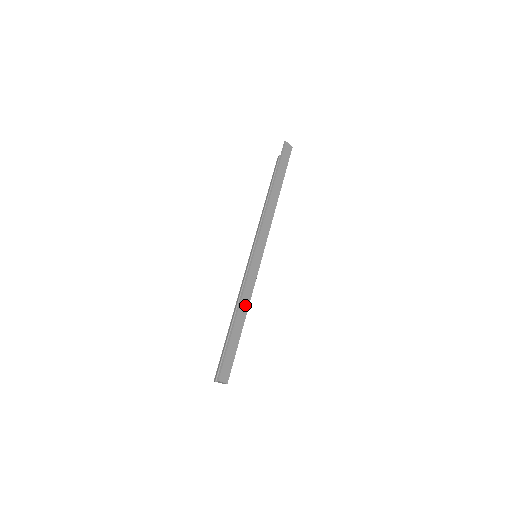
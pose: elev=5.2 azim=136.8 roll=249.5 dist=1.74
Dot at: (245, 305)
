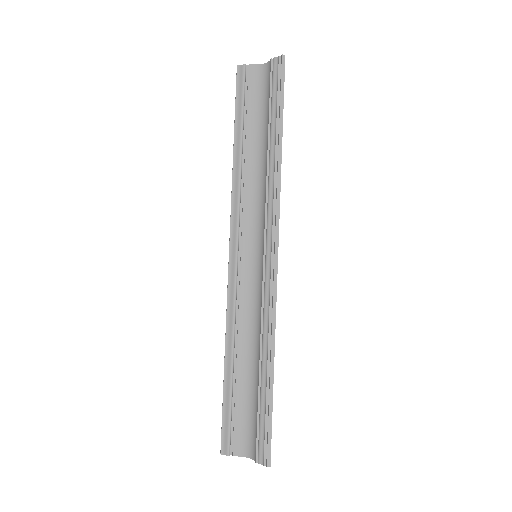
Dot at: occluded
